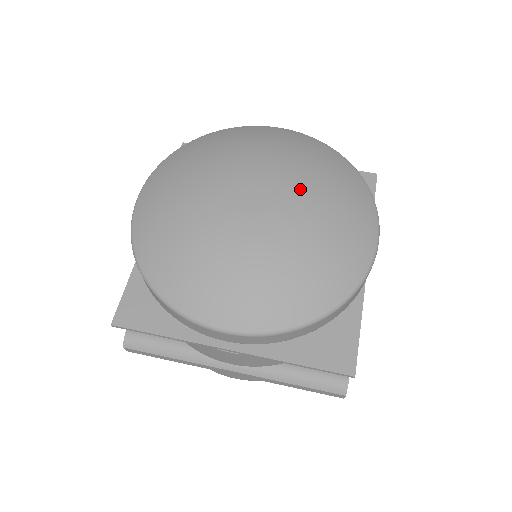
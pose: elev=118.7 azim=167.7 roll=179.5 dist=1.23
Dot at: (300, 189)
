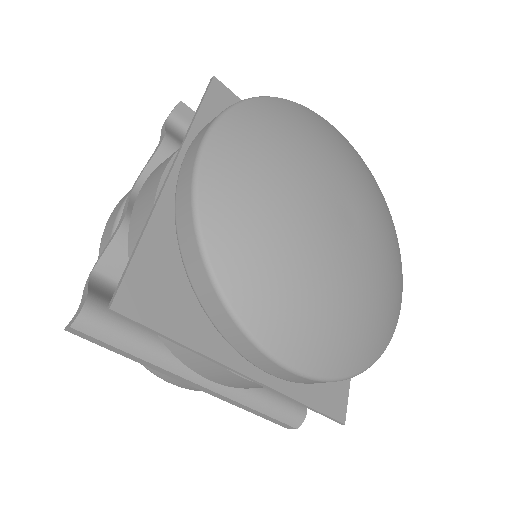
Dot at: (379, 226)
